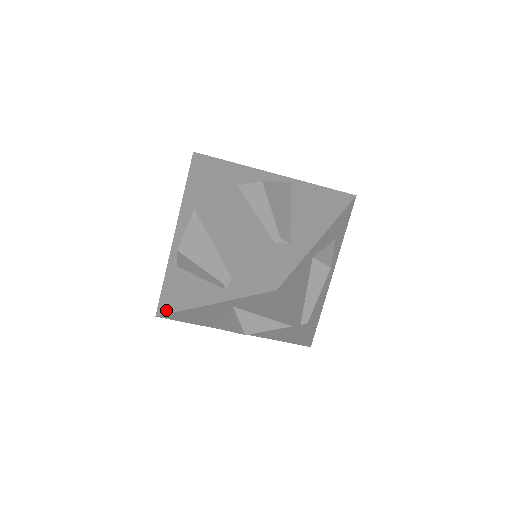
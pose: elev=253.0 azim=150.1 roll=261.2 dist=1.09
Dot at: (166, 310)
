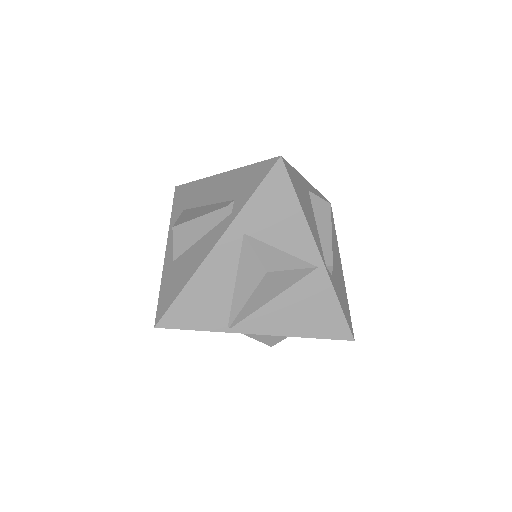
Dot at: (167, 305)
